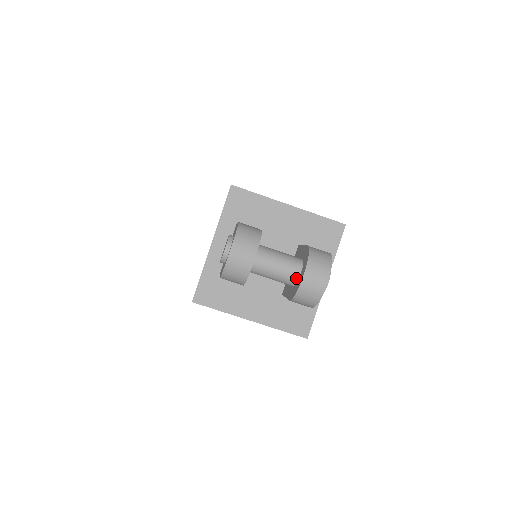
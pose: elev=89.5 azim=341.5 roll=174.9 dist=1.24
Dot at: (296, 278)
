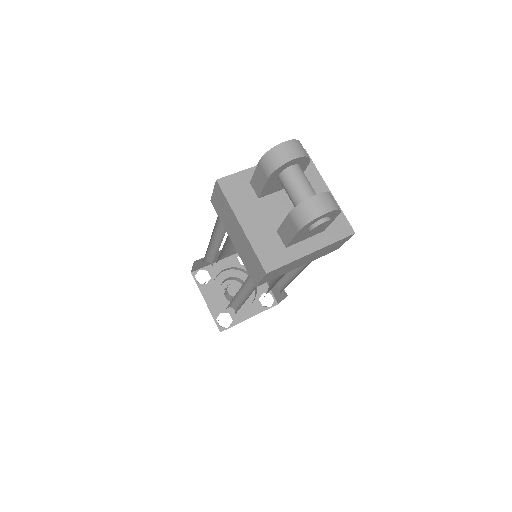
Dot at: occluded
